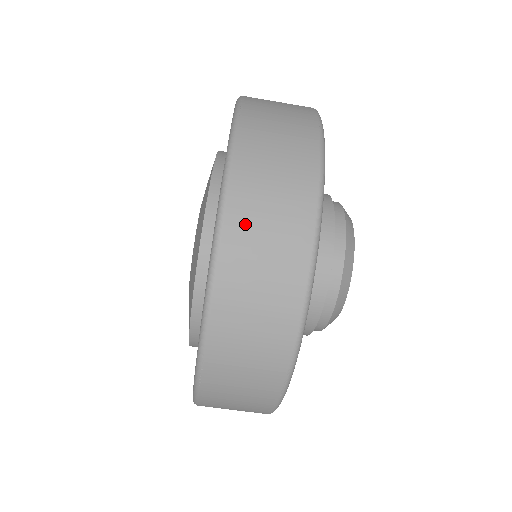
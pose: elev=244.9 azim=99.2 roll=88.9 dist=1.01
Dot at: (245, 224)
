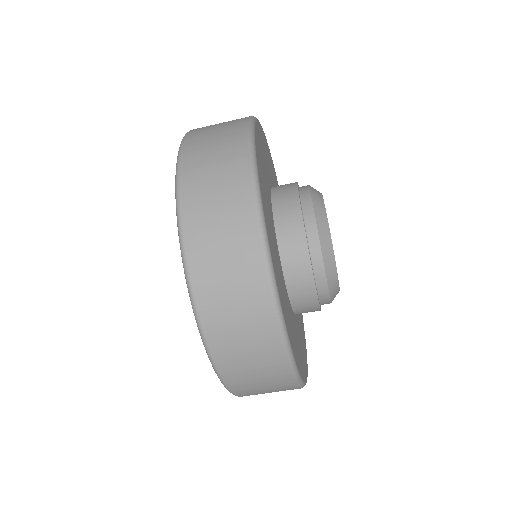
Dot at: (205, 260)
